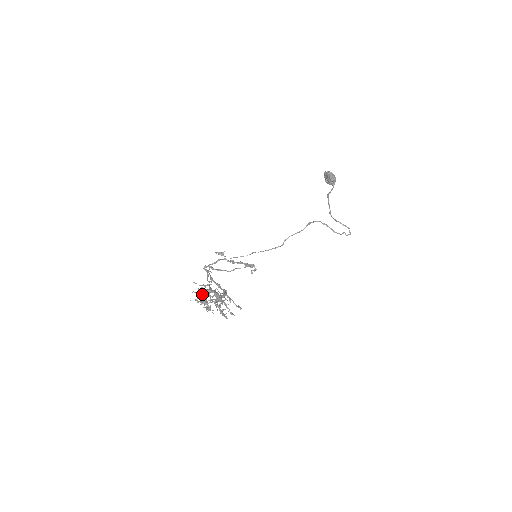
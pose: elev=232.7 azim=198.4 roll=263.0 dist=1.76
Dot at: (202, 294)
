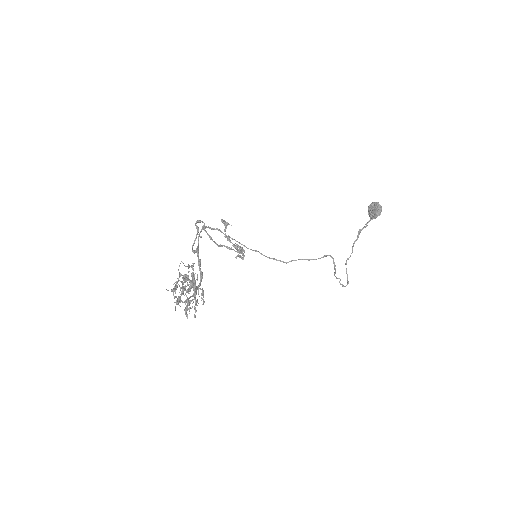
Dot at: (183, 288)
